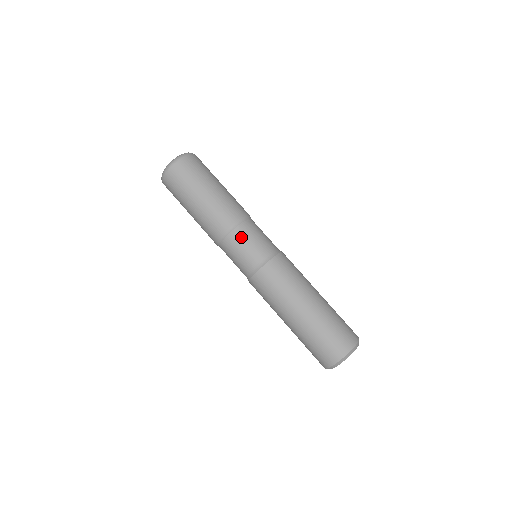
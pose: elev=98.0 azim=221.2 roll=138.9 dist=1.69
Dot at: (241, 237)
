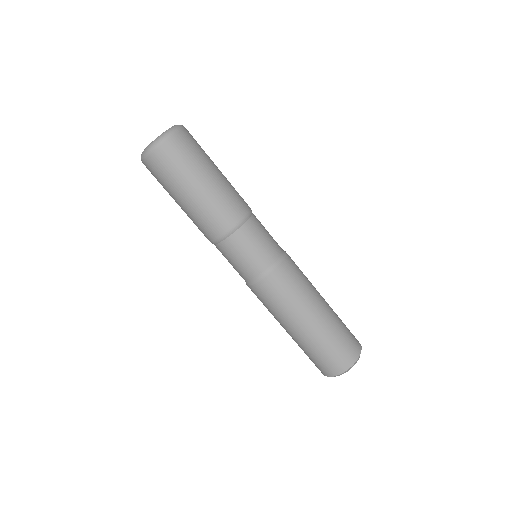
Dot at: (249, 236)
